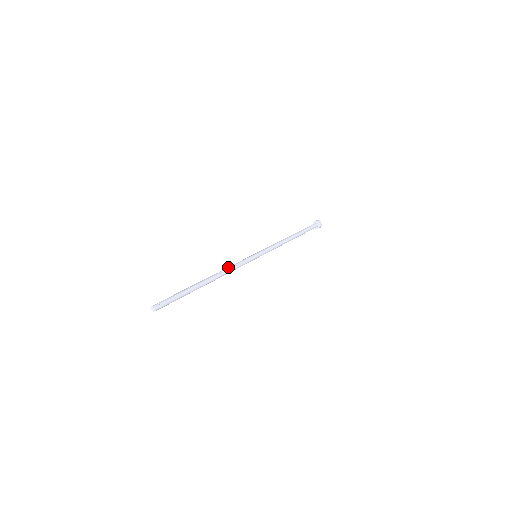
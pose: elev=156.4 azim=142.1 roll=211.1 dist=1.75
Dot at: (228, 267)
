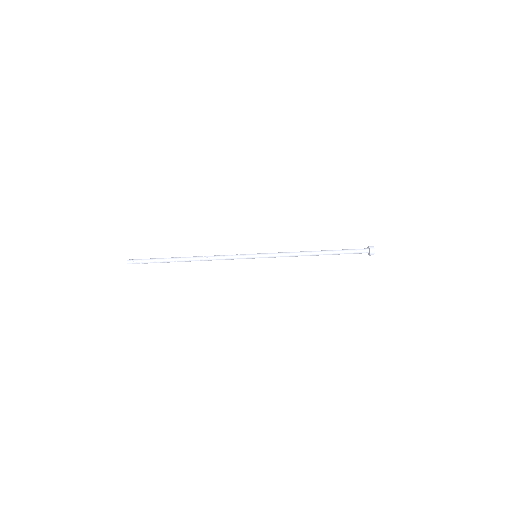
Dot at: (215, 255)
